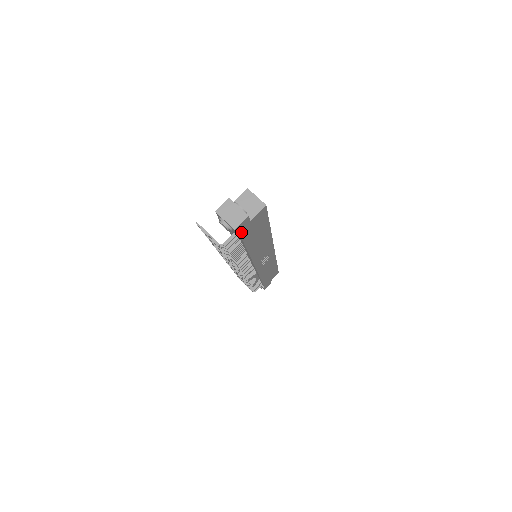
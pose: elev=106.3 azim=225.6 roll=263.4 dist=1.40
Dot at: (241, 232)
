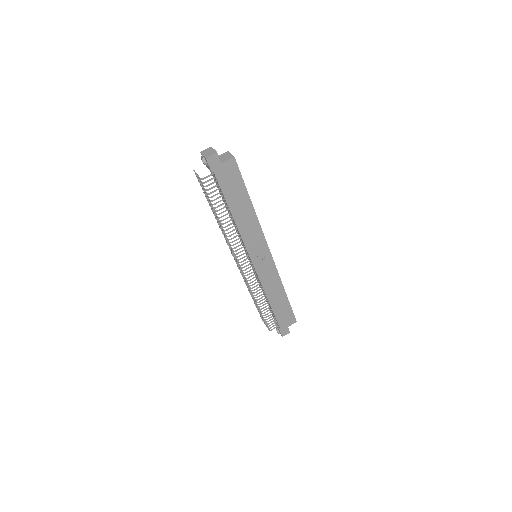
Dot at: (215, 171)
